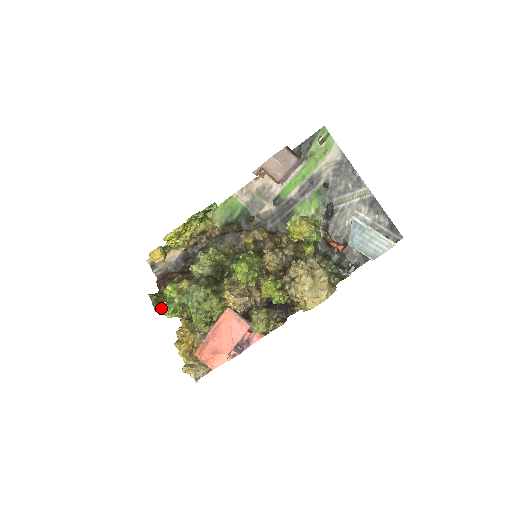
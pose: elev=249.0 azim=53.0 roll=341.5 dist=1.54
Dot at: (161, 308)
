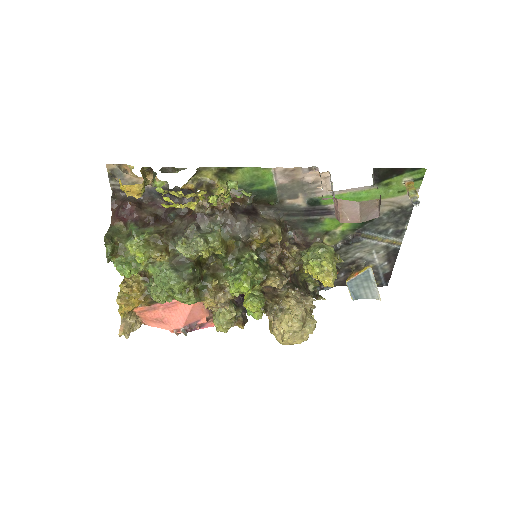
Dot at: (118, 268)
